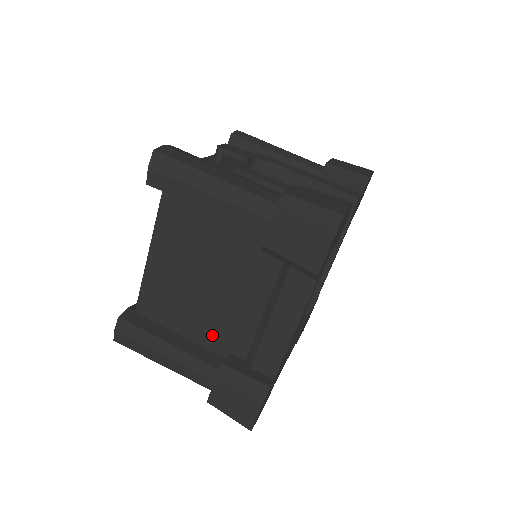
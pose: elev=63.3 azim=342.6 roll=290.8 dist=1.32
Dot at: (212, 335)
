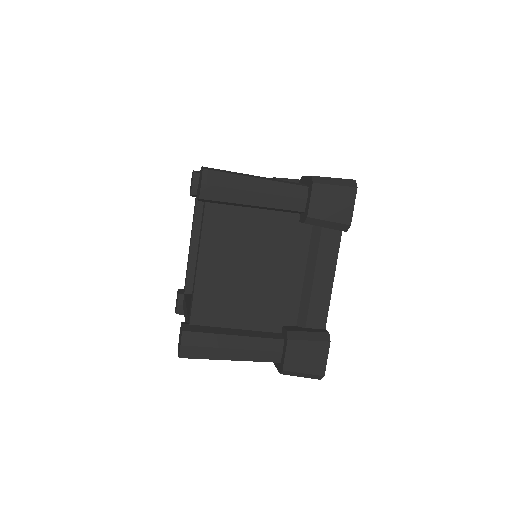
Dot at: (265, 316)
